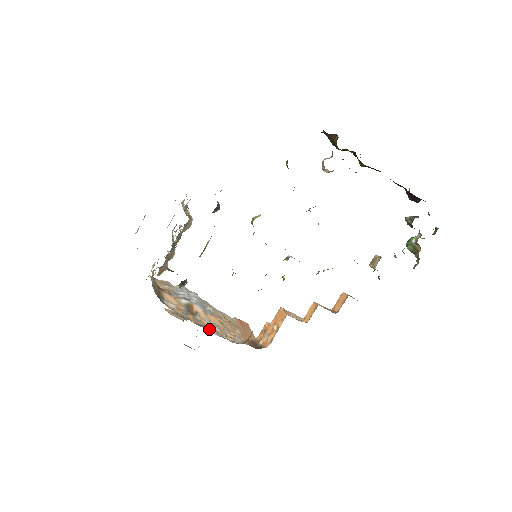
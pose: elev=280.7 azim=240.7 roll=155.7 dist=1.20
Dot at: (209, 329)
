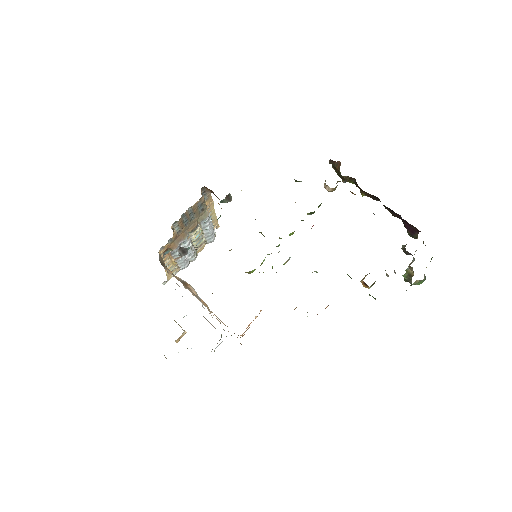
Dot at: (192, 292)
